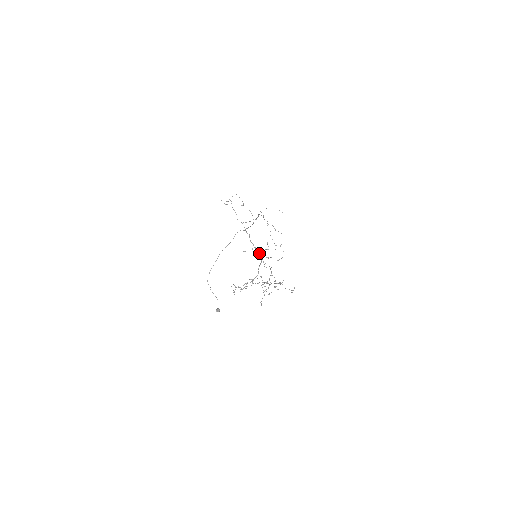
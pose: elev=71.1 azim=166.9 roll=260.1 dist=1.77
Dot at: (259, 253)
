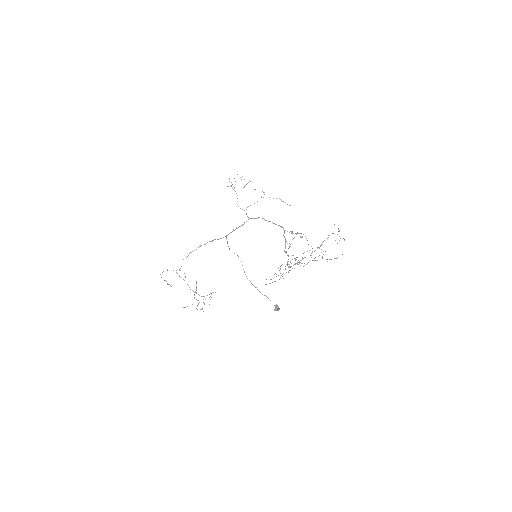
Dot at: (283, 228)
